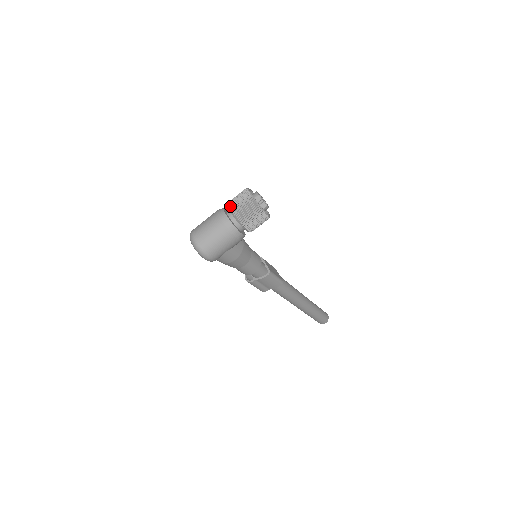
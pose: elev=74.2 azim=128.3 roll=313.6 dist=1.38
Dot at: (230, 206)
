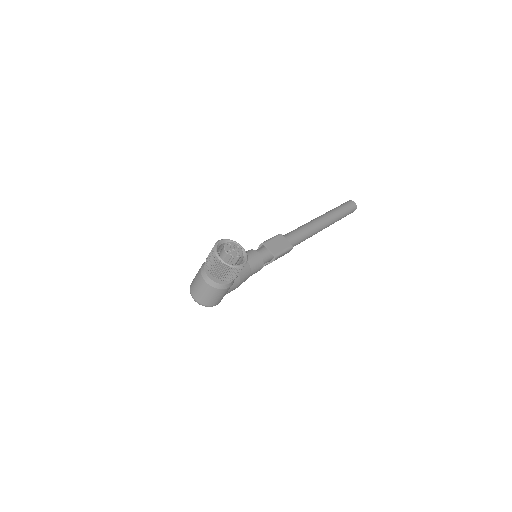
Dot at: occluded
